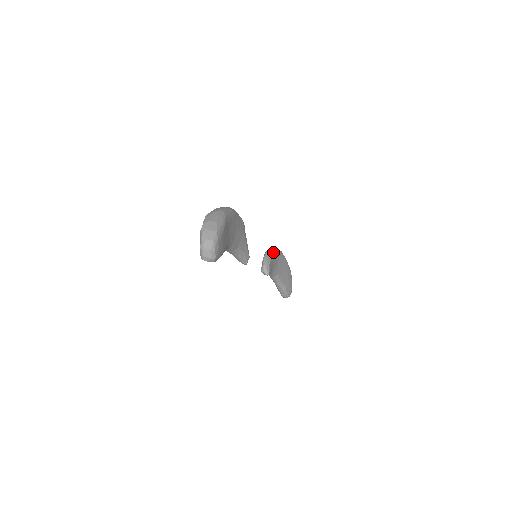
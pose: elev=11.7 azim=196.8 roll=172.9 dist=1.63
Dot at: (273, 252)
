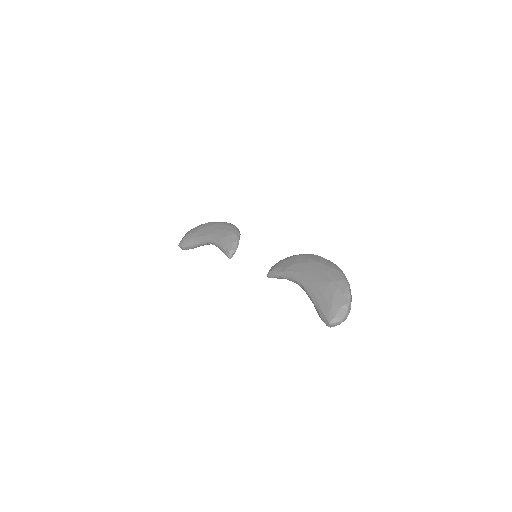
Dot at: occluded
